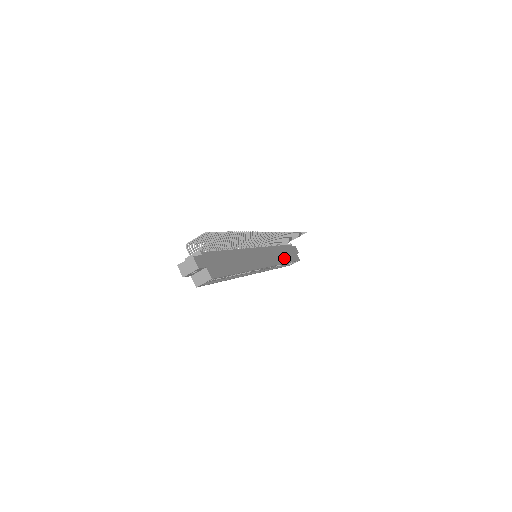
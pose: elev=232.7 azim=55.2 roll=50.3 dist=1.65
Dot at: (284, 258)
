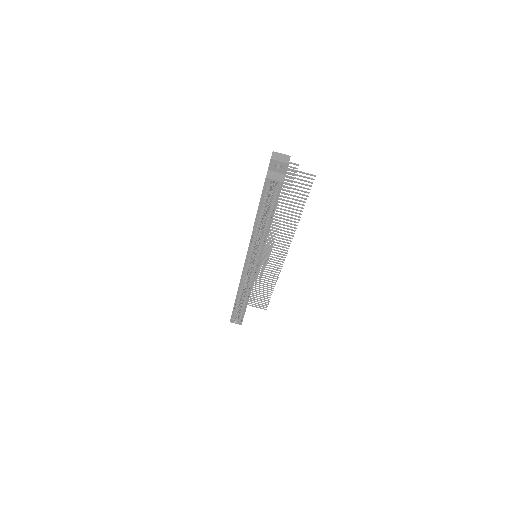
Dot at: occluded
